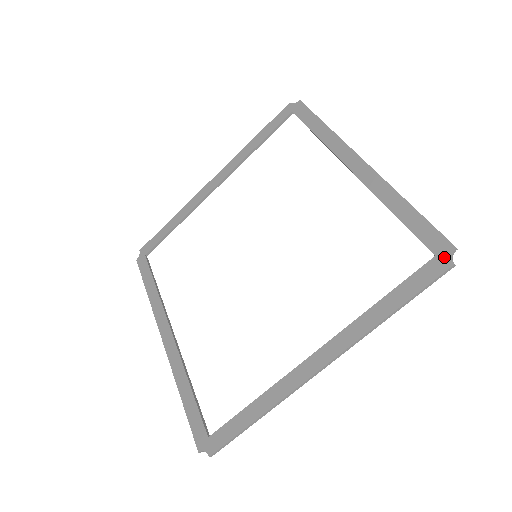
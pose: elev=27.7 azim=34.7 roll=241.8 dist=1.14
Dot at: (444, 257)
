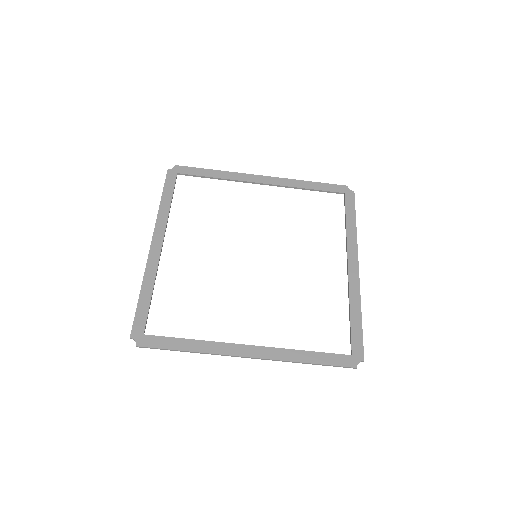
Dot at: (355, 360)
